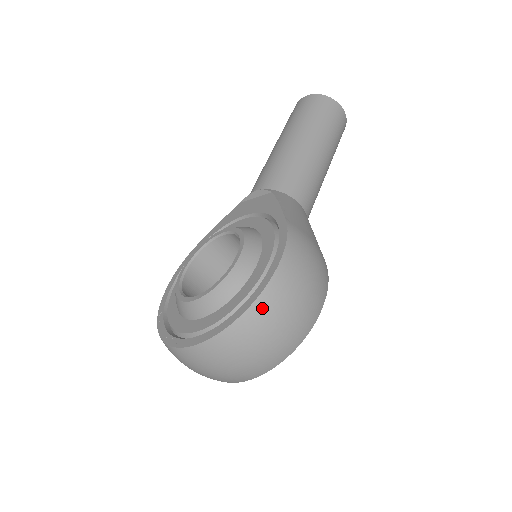
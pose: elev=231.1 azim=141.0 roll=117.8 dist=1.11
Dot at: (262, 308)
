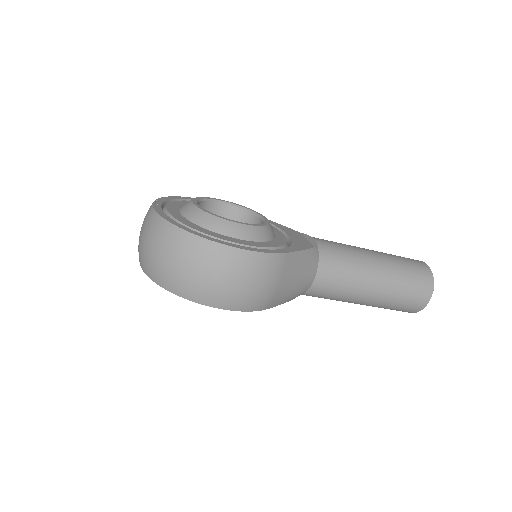
Dot at: (200, 246)
